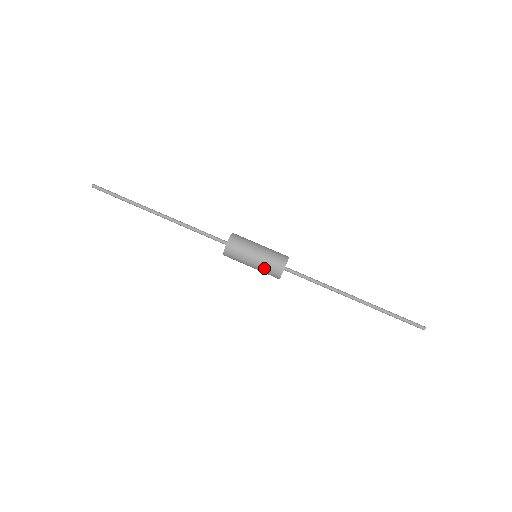
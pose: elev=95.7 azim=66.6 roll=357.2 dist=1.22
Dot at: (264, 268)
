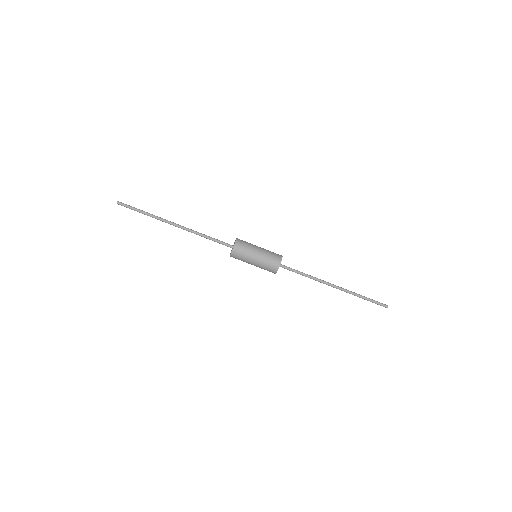
Dot at: (265, 263)
